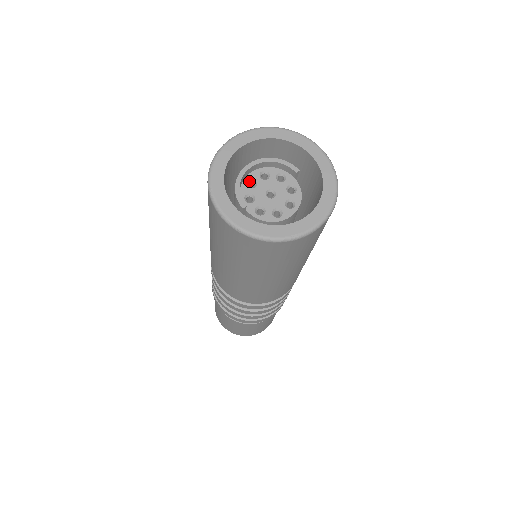
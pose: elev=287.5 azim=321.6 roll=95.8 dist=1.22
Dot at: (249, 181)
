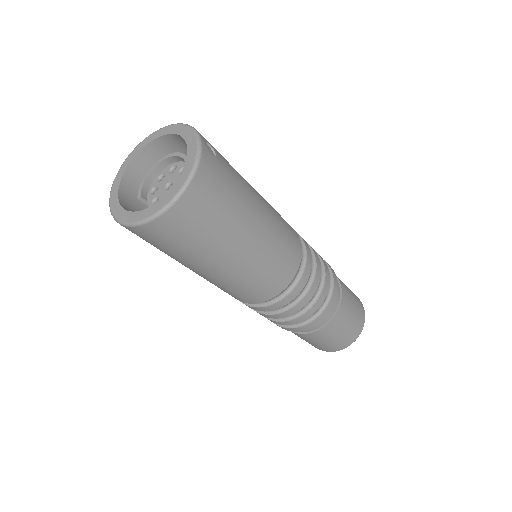
Dot at: (162, 175)
